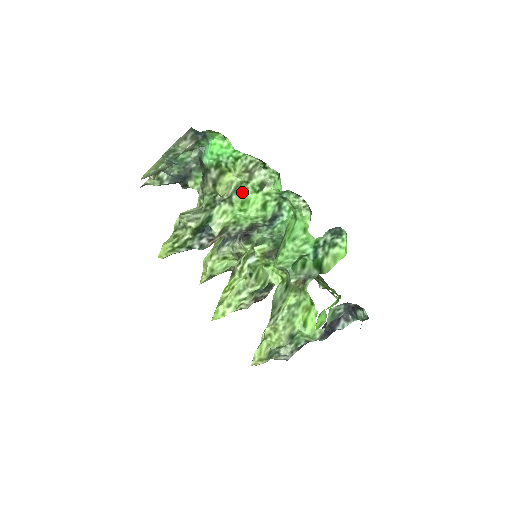
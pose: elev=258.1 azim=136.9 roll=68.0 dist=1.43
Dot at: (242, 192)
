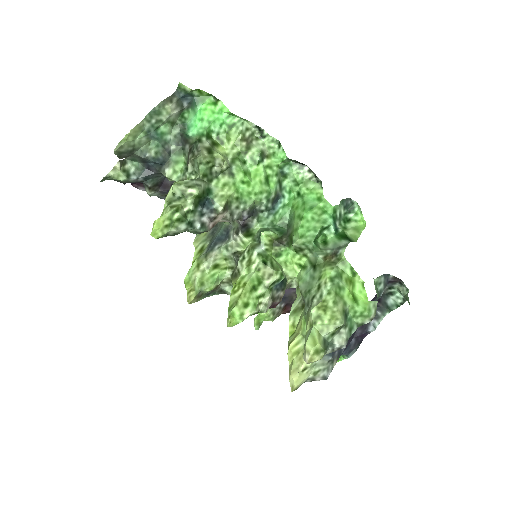
Dot at: (241, 163)
